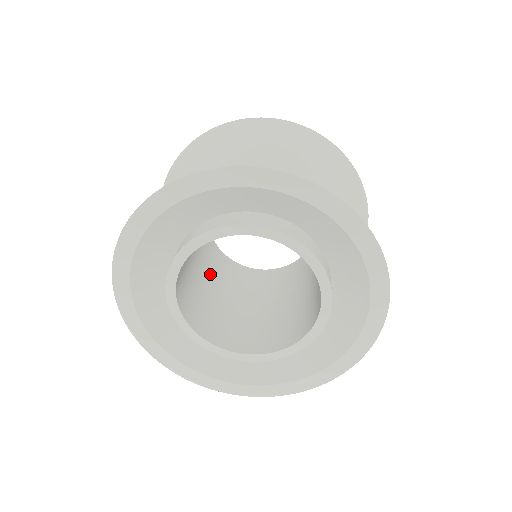
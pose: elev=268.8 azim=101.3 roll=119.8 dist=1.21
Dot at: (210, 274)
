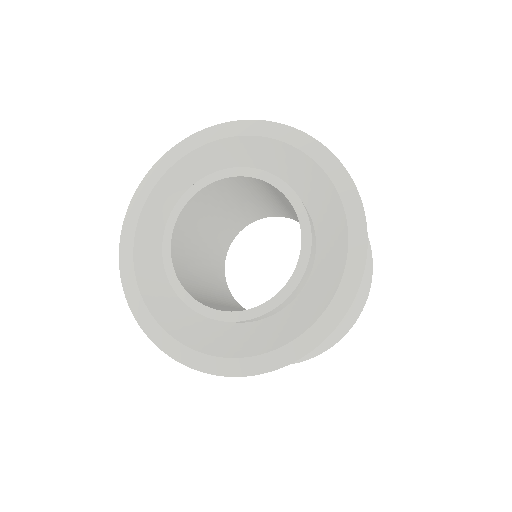
Dot at: (207, 265)
